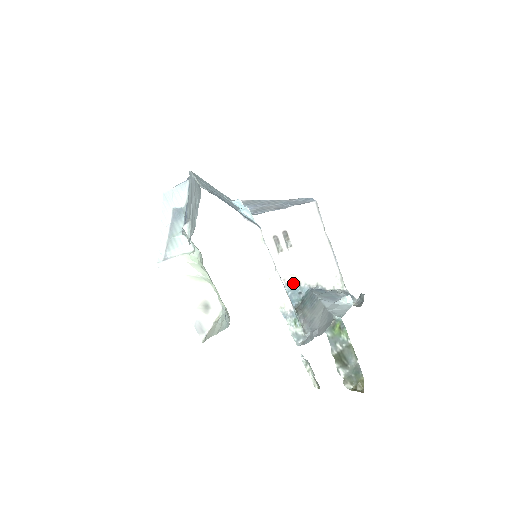
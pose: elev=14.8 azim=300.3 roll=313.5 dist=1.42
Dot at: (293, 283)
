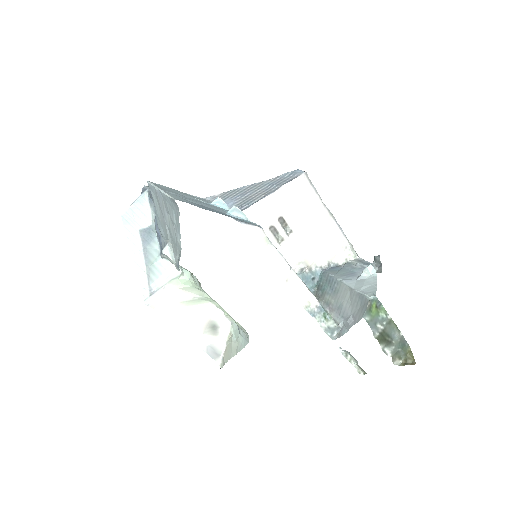
Dot at: (303, 271)
